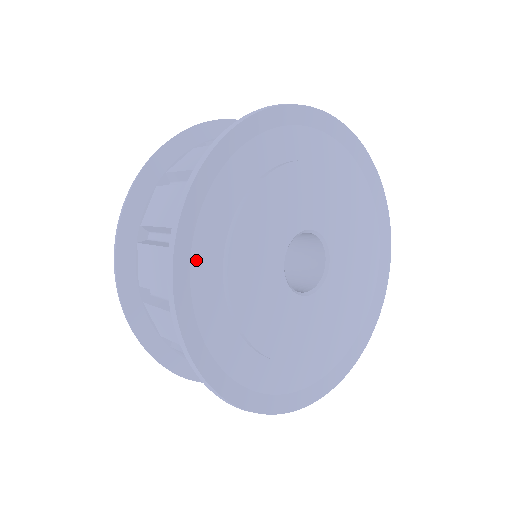
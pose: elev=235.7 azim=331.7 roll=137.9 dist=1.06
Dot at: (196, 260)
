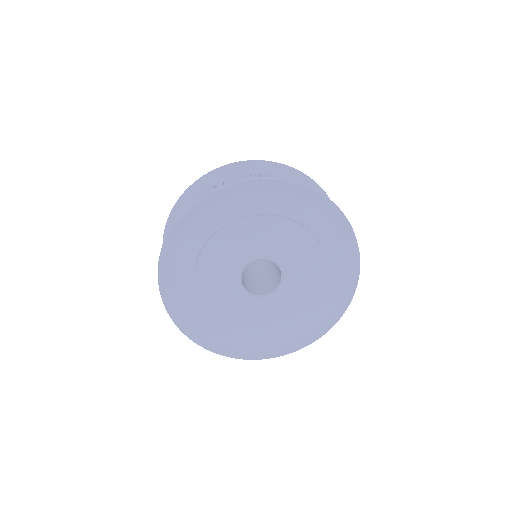
Dot at: (182, 306)
